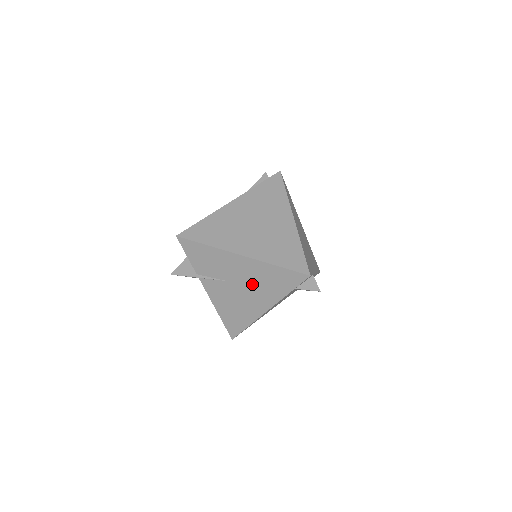
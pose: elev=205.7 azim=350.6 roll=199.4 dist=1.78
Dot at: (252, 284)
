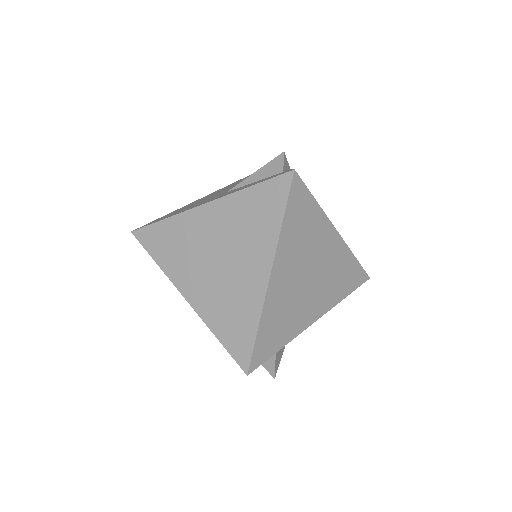
Dot at: occluded
